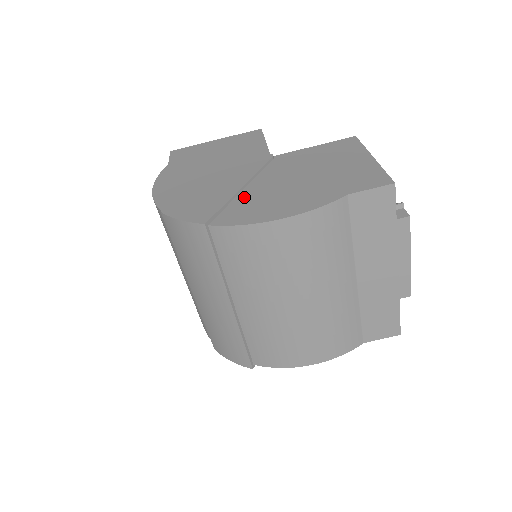
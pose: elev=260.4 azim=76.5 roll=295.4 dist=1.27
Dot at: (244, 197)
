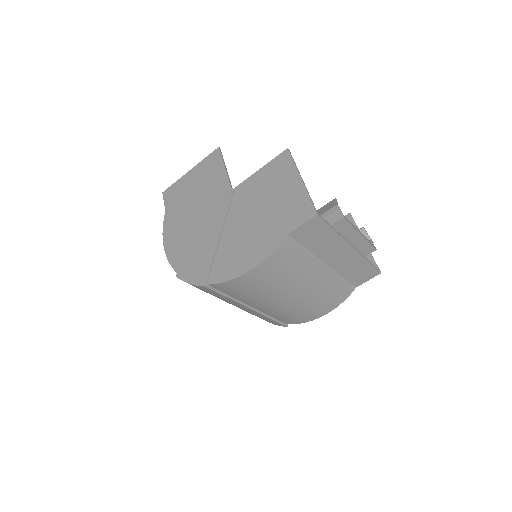
Dot at: (223, 248)
